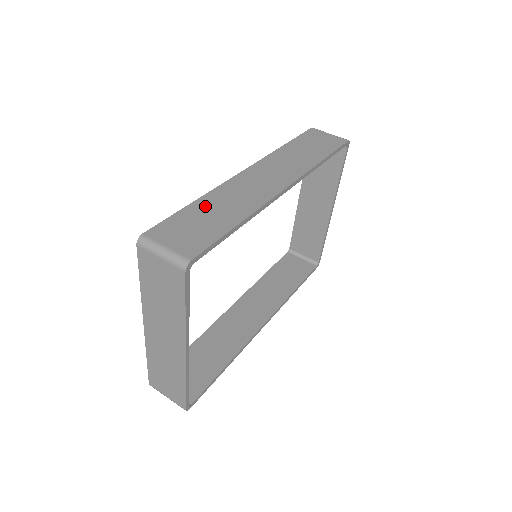
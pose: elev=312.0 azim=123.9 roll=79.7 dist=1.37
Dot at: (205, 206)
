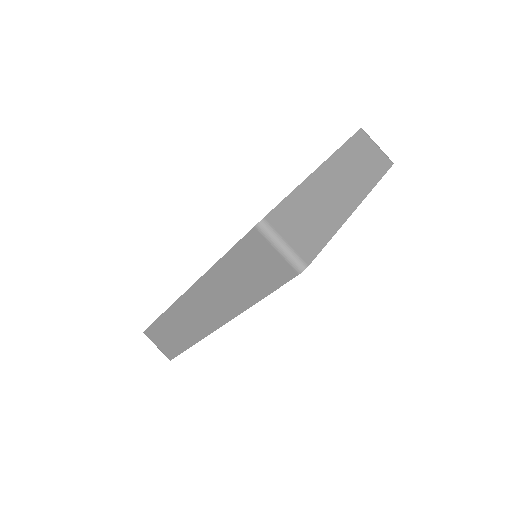
Dot at: (166, 324)
